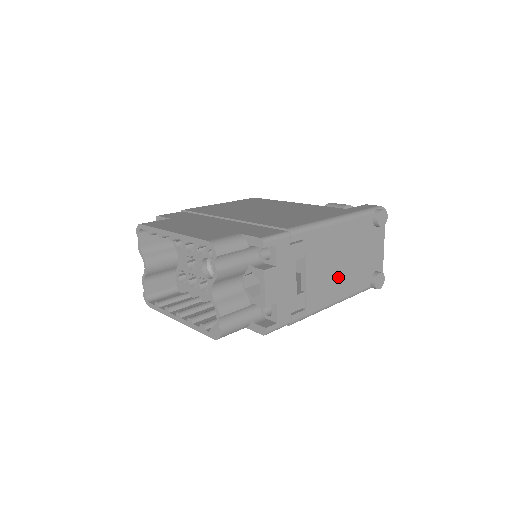
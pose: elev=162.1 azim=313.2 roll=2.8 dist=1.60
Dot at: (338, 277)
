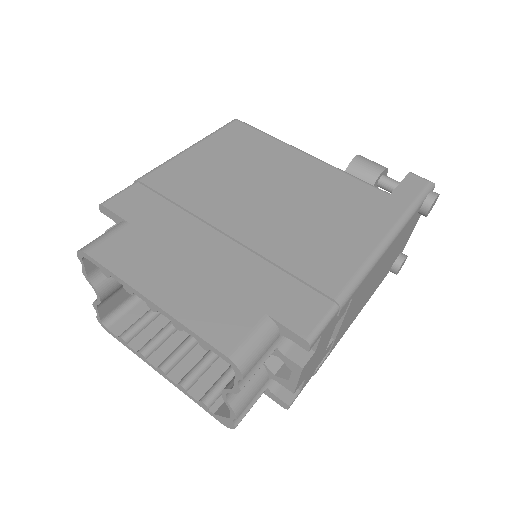
Dot at: (367, 295)
